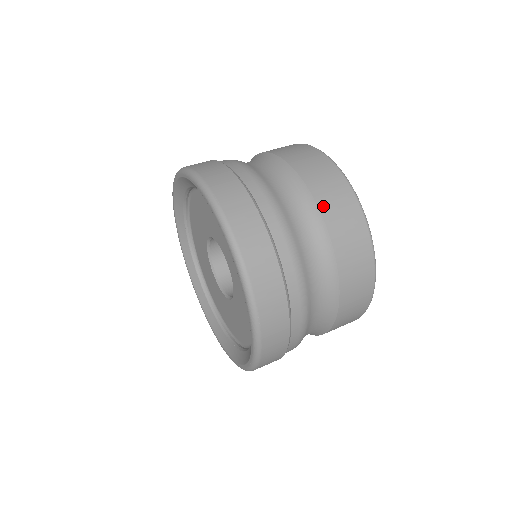
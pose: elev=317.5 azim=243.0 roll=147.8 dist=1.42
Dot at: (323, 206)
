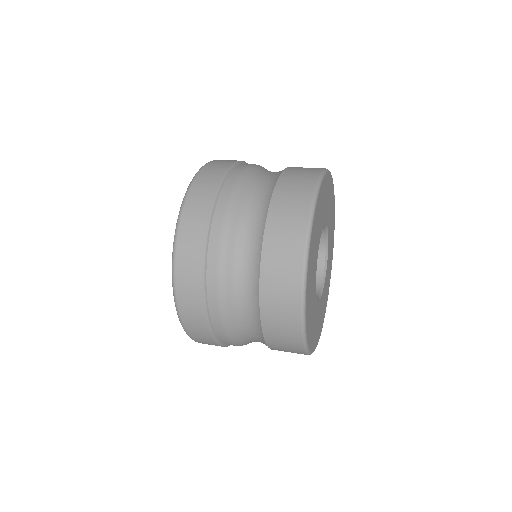
Dot at: (275, 200)
